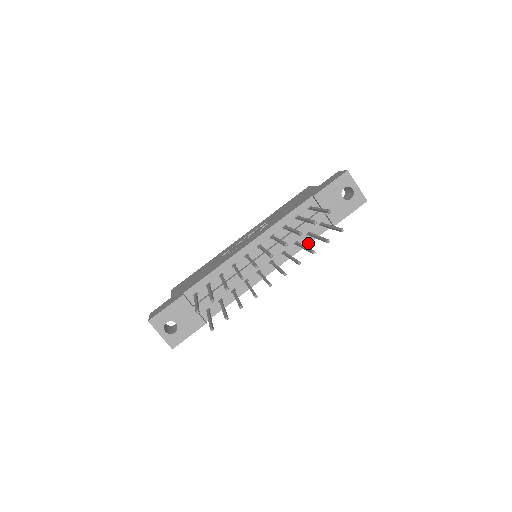
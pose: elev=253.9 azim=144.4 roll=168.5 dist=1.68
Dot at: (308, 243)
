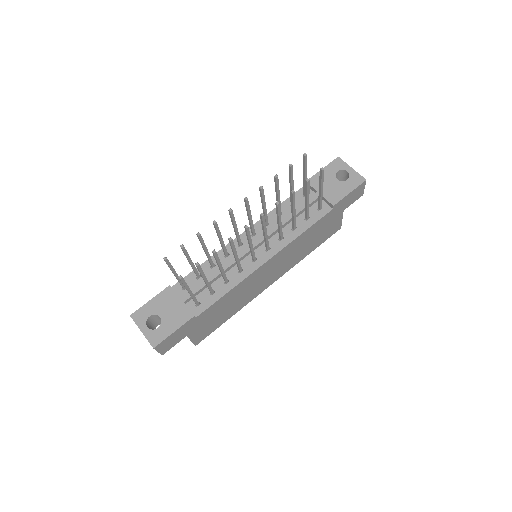
Dot at: (308, 228)
